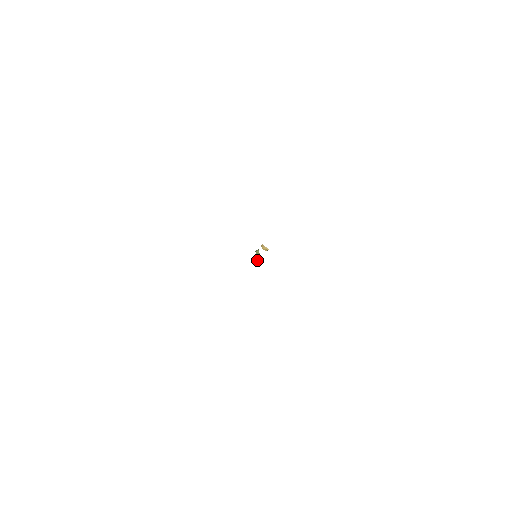
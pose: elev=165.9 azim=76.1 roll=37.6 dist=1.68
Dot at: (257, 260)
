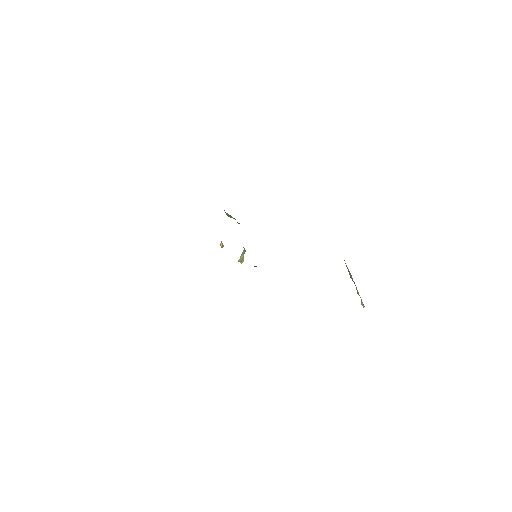
Dot at: (241, 260)
